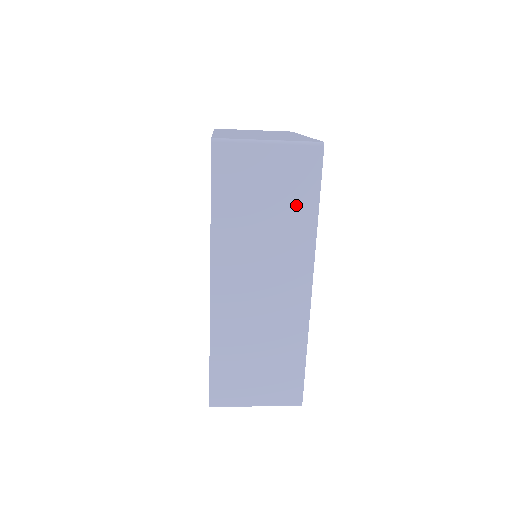
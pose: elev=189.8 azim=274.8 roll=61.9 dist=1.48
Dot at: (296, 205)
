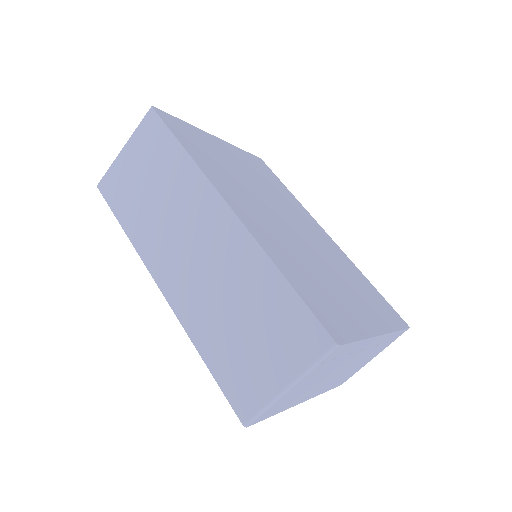
Dot at: (166, 161)
